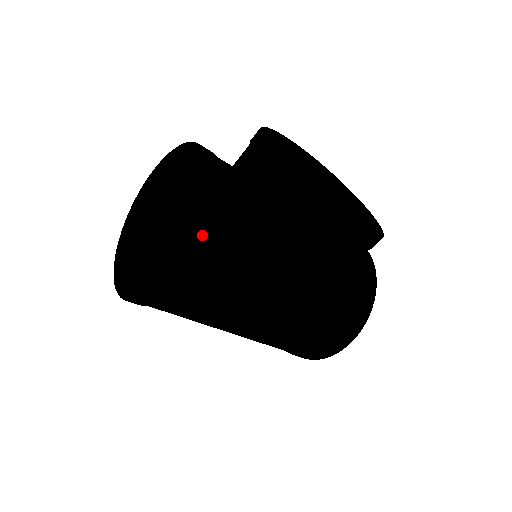
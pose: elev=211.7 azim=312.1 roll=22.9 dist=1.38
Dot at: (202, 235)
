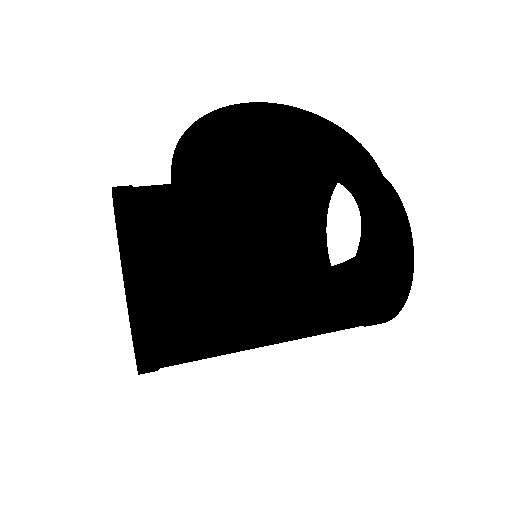
Dot at: (148, 332)
